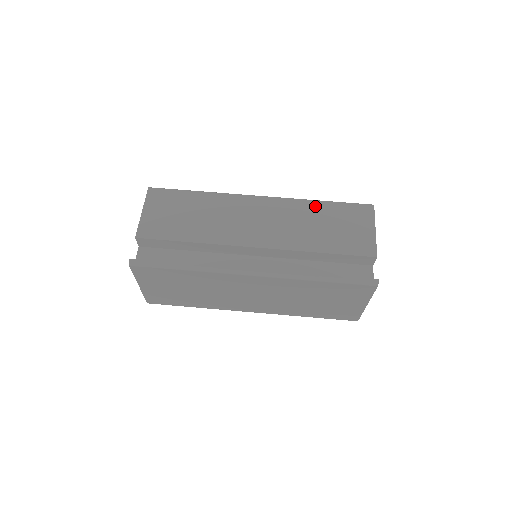
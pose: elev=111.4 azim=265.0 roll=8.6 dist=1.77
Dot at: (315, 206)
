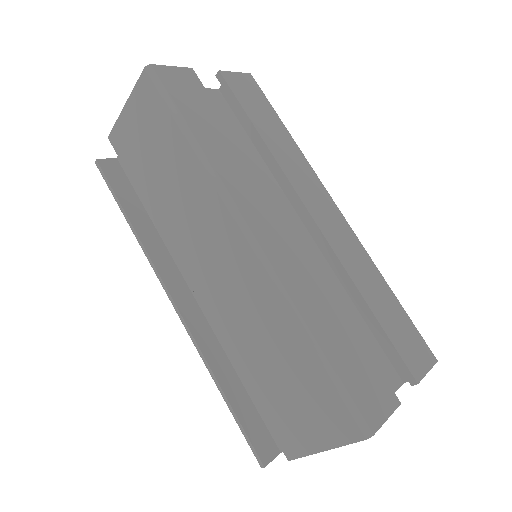
Dot at: (293, 335)
